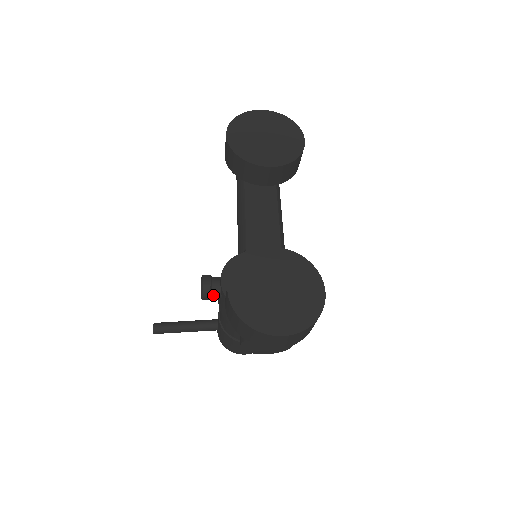
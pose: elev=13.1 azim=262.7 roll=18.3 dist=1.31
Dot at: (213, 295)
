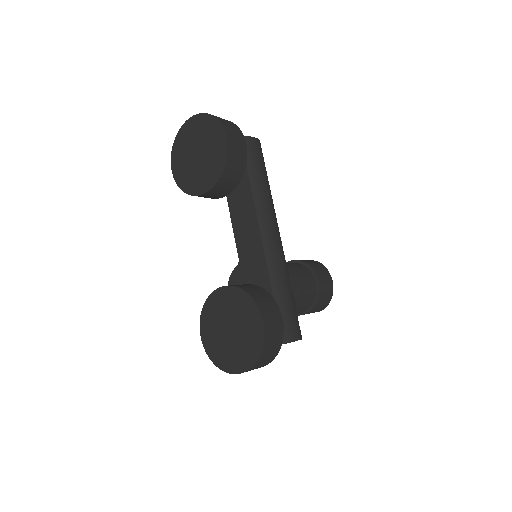
Dot at: occluded
